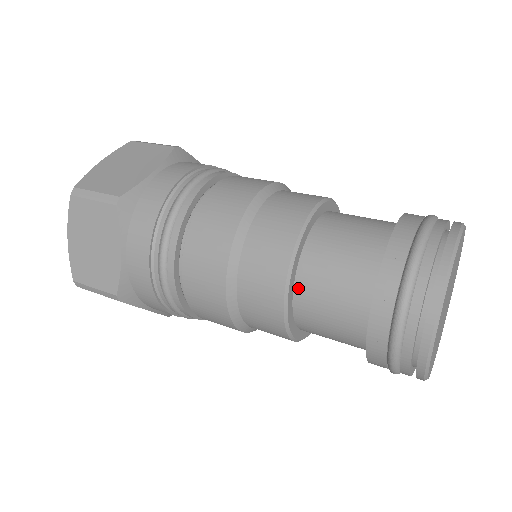
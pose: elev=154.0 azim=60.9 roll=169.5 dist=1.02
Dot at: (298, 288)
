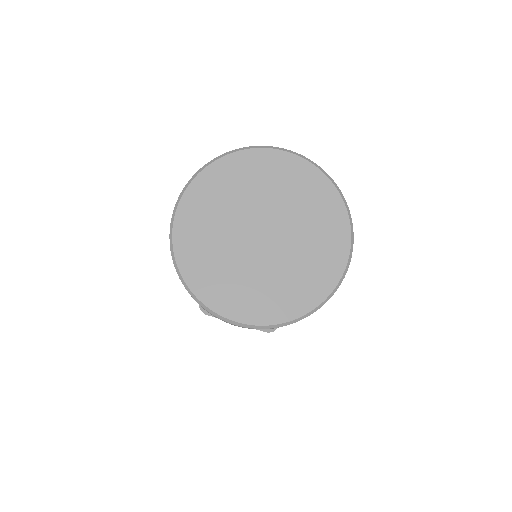
Dot at: occluded
